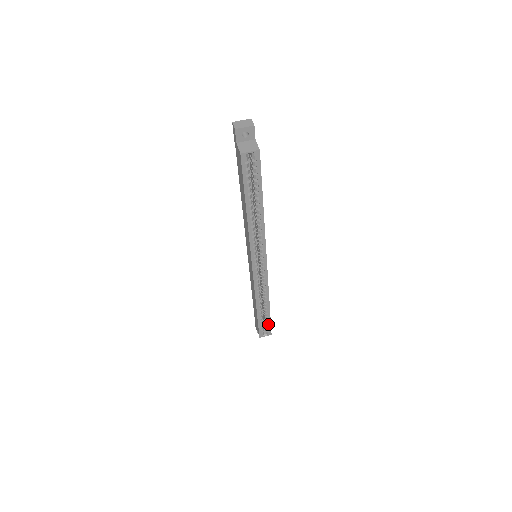
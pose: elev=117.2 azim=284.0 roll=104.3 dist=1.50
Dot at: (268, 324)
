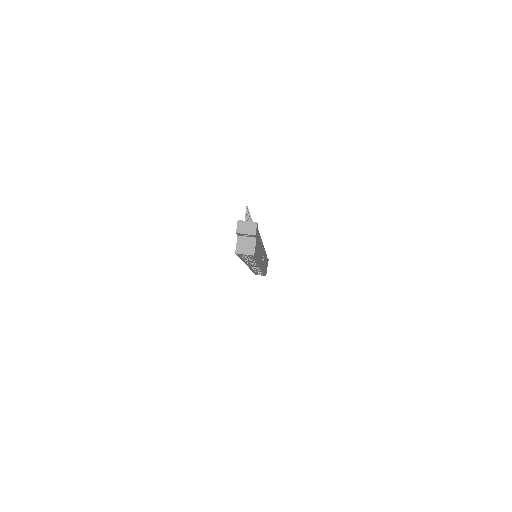
Dot at: (263, 274)
